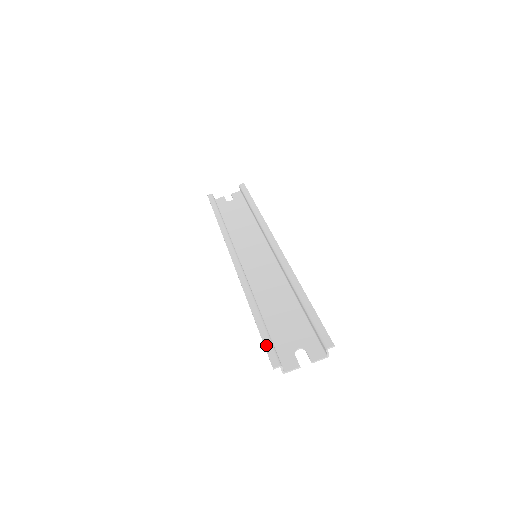
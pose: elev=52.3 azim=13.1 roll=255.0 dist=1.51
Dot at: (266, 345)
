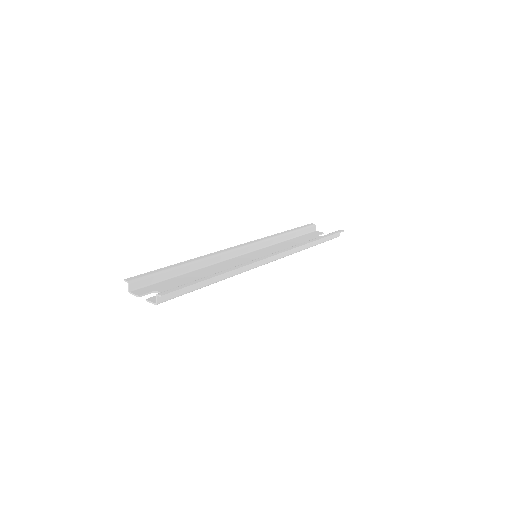
Dot at: (147, 273)
